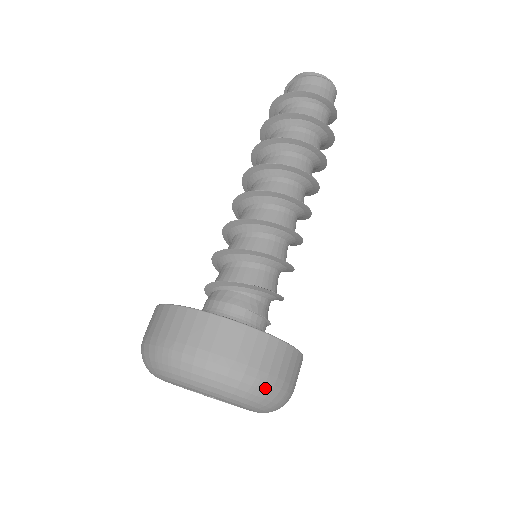
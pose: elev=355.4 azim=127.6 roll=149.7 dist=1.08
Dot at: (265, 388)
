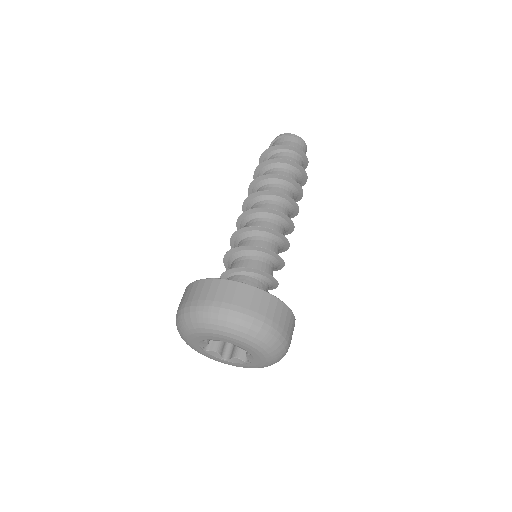
Dot at: (276, 335)
